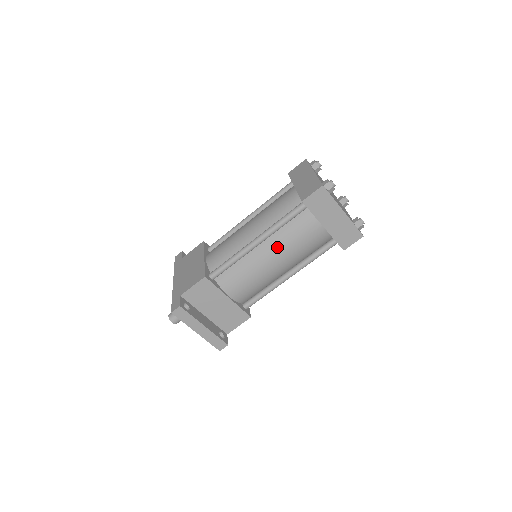
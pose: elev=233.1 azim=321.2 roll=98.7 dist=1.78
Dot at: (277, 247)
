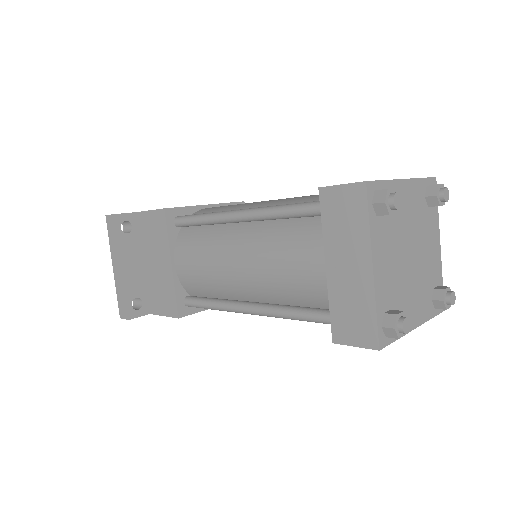
Dot at: (255, 244)
